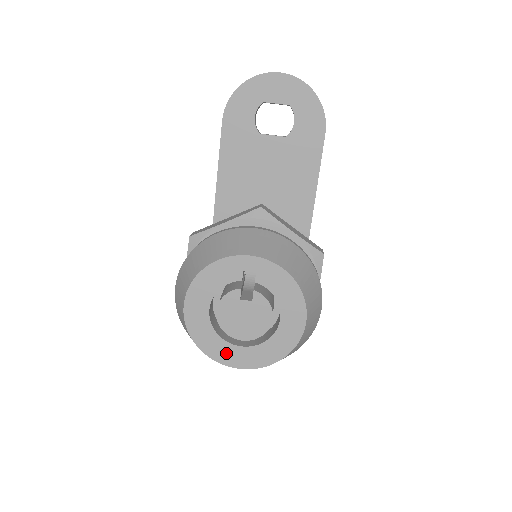
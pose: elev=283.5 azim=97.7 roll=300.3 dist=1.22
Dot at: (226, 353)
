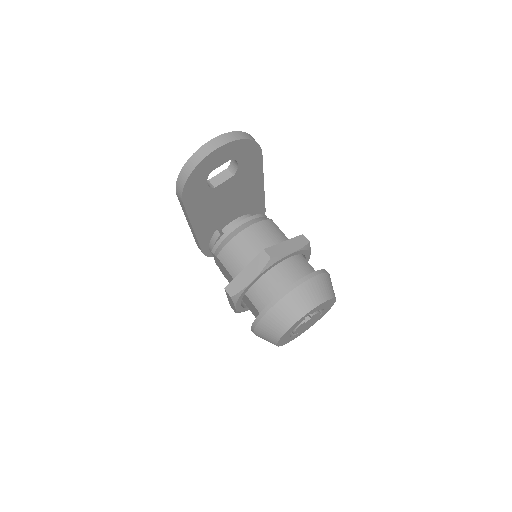
Dot at: (299, 334)
